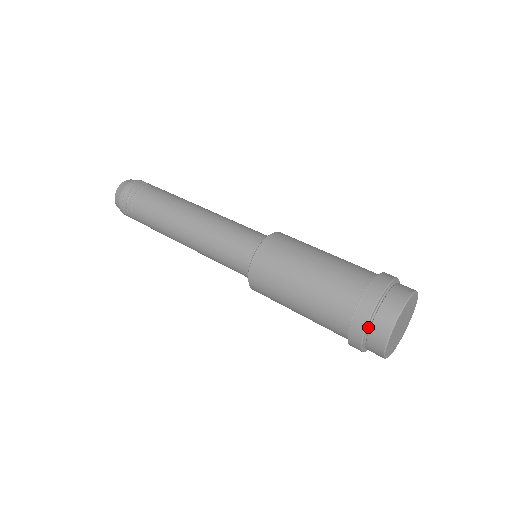
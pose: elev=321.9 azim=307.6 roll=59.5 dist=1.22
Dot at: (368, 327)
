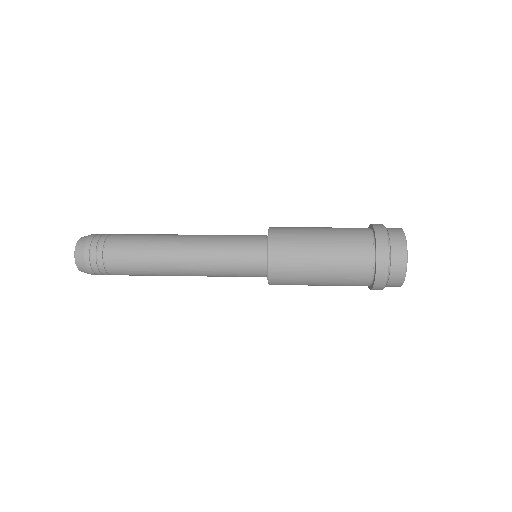
Dot at: occluded
